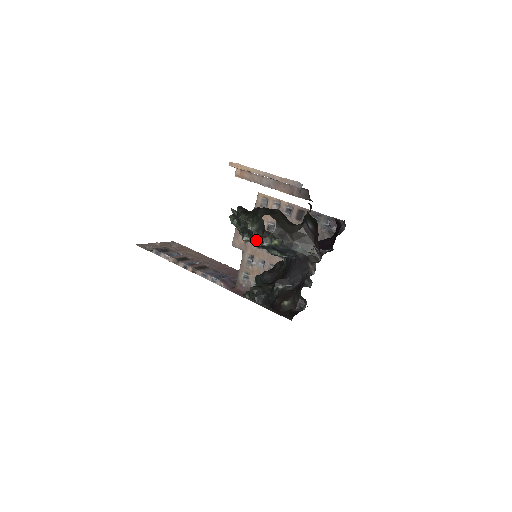
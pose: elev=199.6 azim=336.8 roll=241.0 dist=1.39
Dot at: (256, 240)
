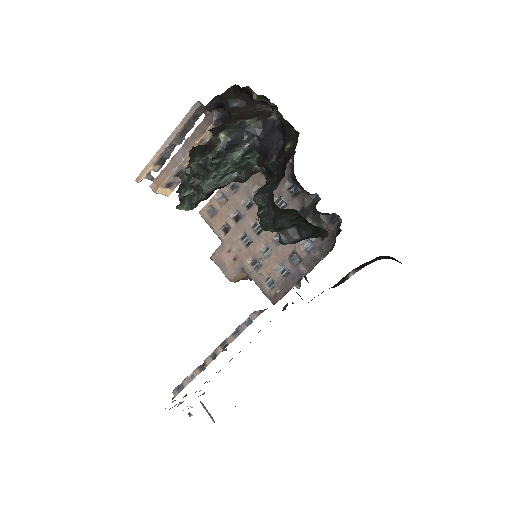
Dot at: (208, 160)
